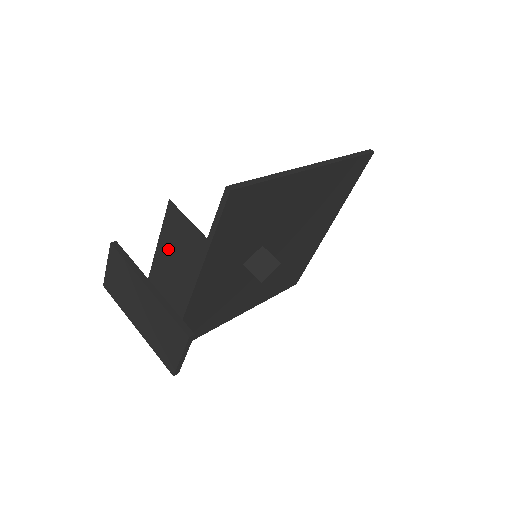
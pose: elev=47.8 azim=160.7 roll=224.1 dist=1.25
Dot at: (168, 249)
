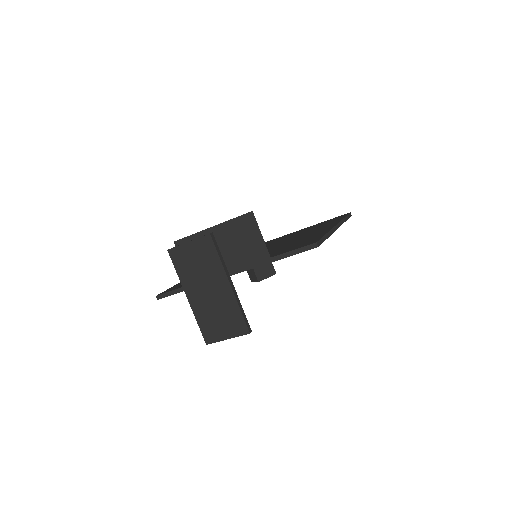
Dot at: (221, 238)
